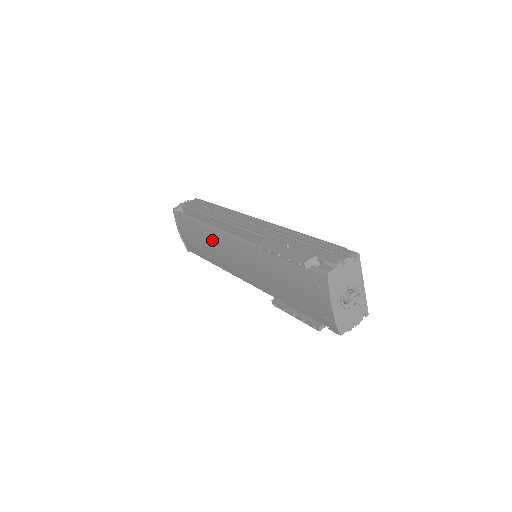
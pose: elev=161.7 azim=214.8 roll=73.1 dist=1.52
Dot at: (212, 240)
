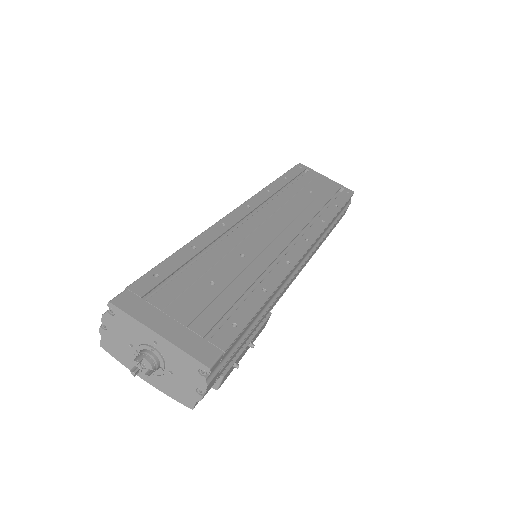
Dot at: occluded
